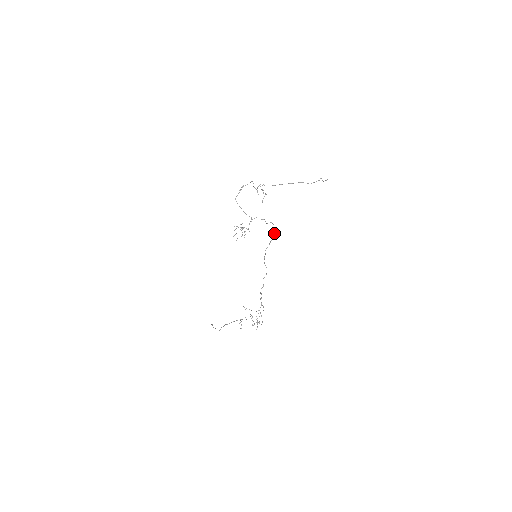
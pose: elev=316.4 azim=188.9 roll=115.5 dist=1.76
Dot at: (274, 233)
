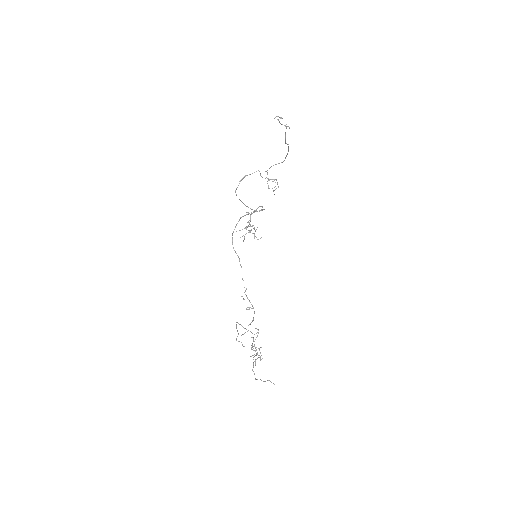
Dot at: occluded
